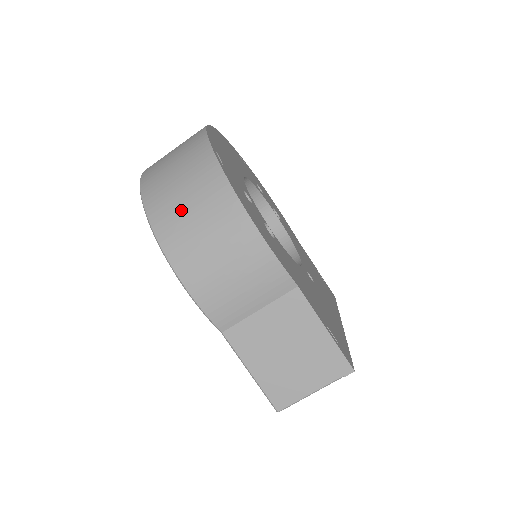
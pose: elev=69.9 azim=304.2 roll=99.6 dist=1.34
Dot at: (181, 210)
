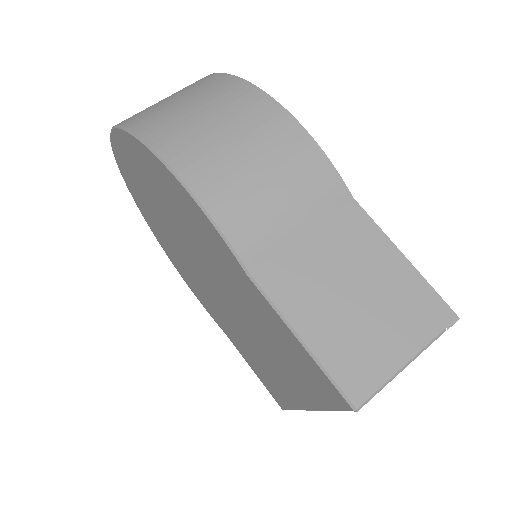
Dot at: (182, 112)
